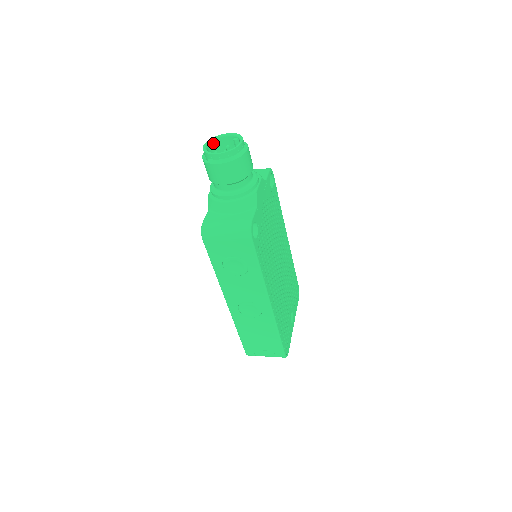
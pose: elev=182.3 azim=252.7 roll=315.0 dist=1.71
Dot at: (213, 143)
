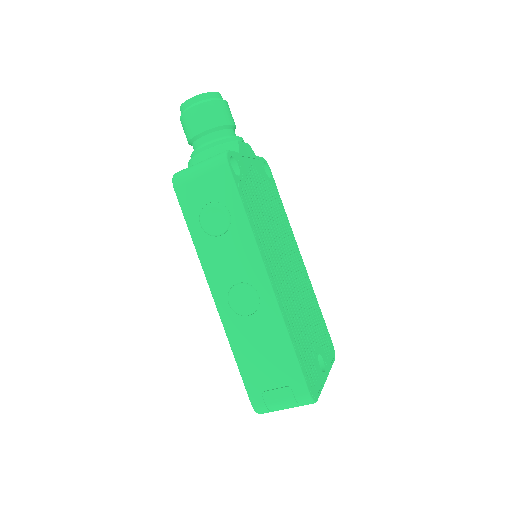
Dot at: occluded
